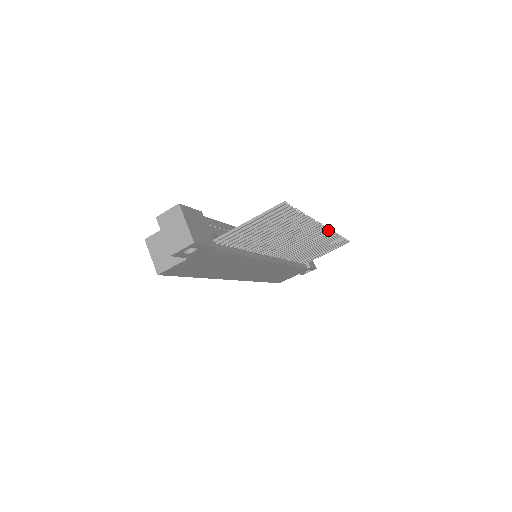
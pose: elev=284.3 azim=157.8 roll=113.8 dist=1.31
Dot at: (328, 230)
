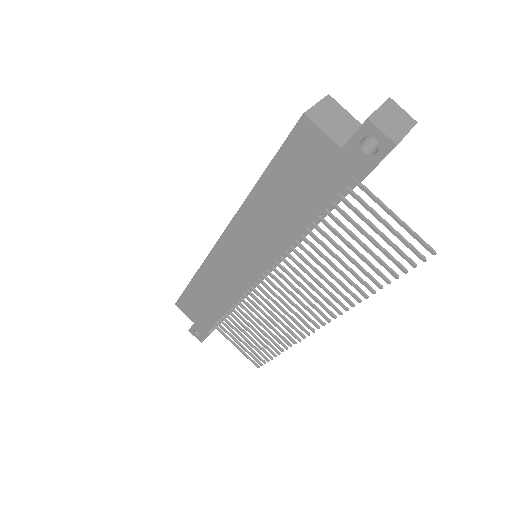
Dot at: (312, 331)
